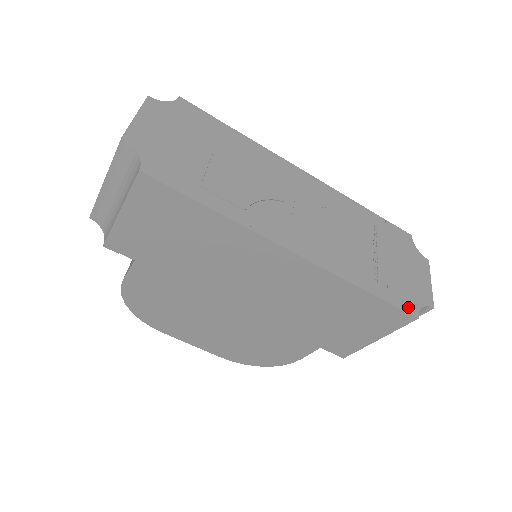
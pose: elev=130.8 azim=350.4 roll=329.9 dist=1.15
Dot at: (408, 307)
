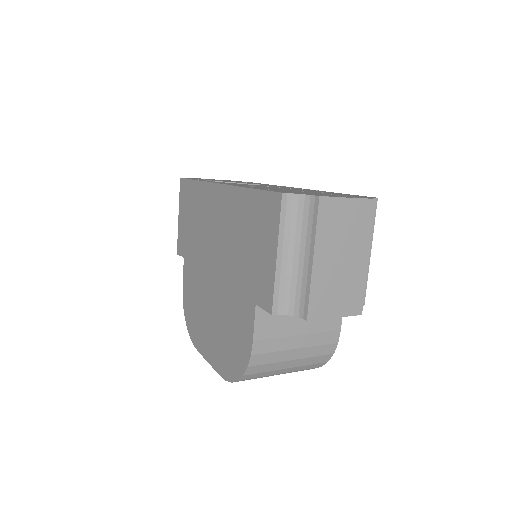
Dot at: occluded
